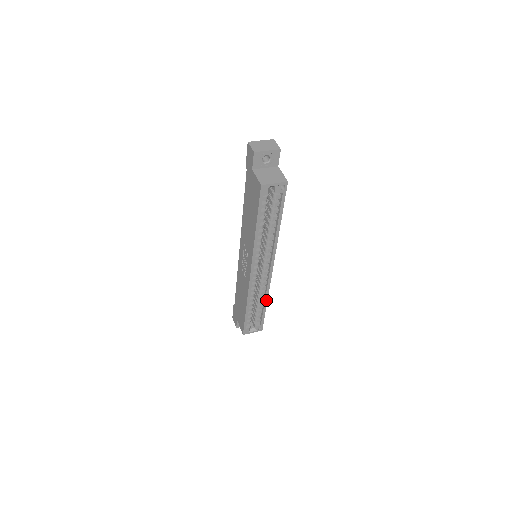
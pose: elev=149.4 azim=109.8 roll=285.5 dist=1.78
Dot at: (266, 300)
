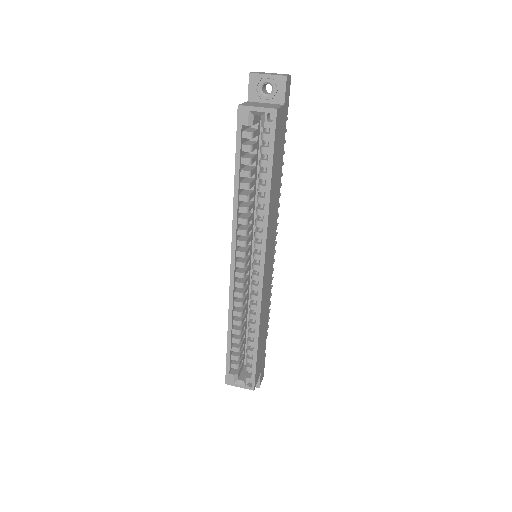
Dot at: (257, 330)
